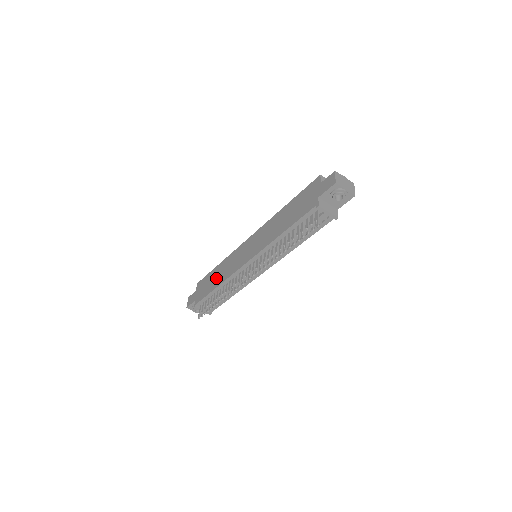
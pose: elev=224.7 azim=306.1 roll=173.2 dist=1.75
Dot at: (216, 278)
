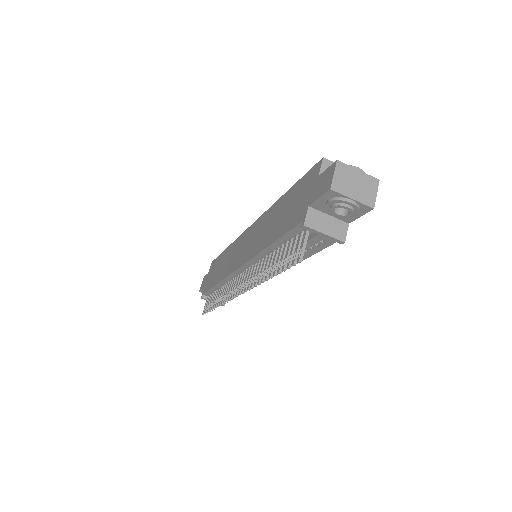
Dot at: (219, 269)
